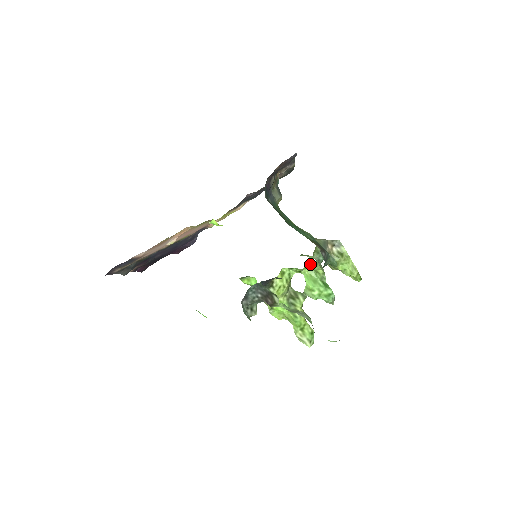
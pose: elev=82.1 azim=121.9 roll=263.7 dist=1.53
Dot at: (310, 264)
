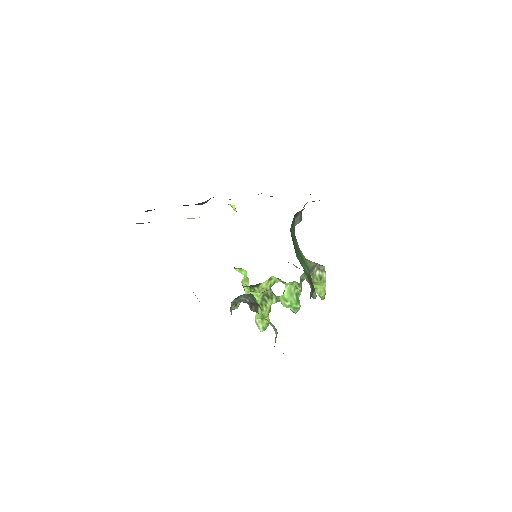
Dot at: (295, 281)
